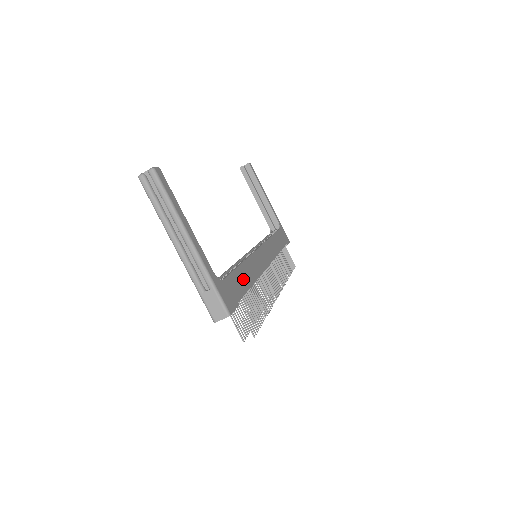
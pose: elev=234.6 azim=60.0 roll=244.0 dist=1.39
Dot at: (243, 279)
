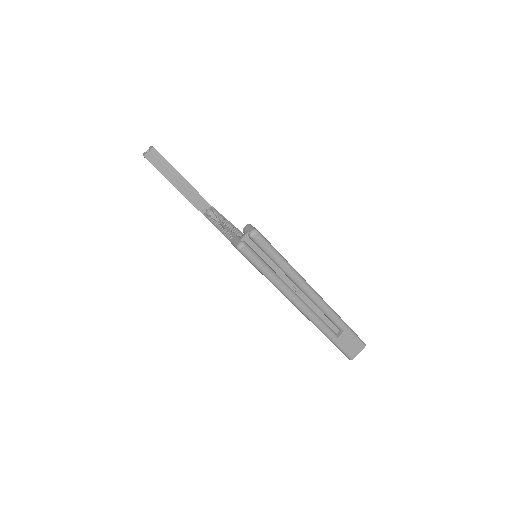
Dot at: occluded
